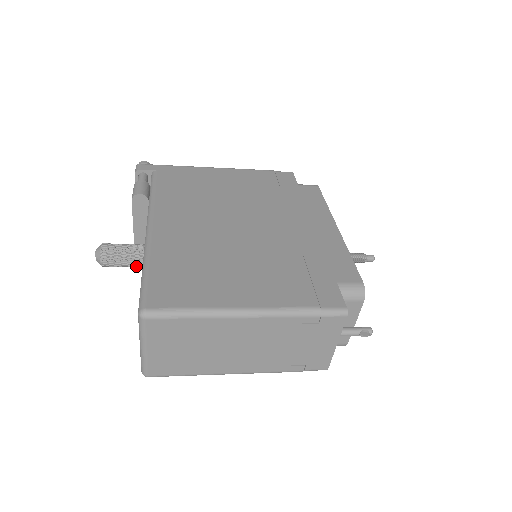
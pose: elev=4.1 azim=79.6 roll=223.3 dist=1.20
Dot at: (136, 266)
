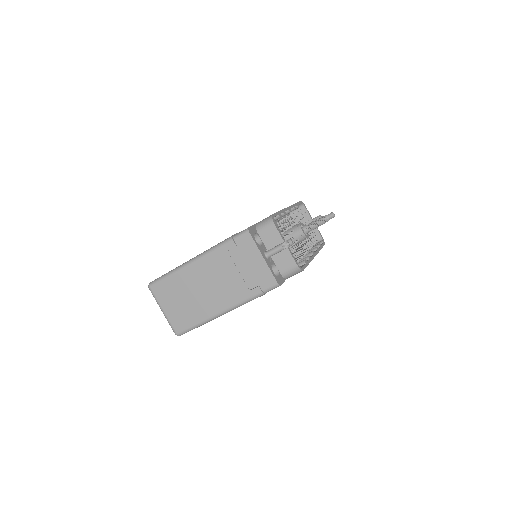
Dot at: occluded
